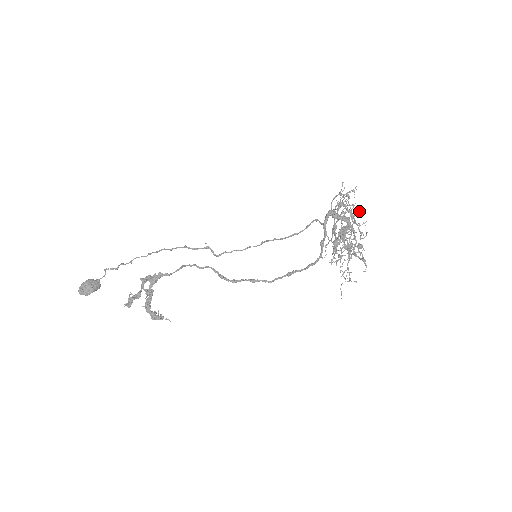
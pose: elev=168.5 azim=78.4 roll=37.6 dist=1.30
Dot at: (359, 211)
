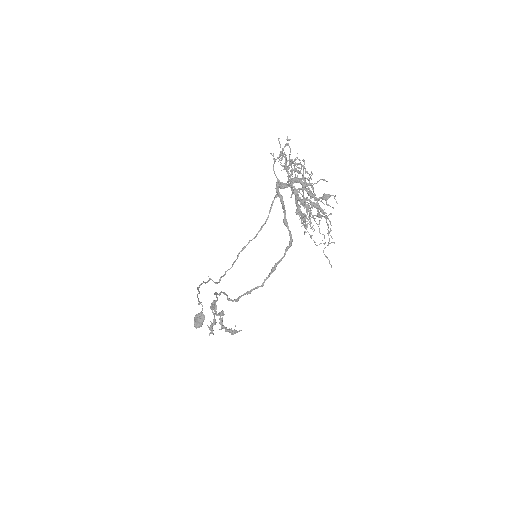
Dot at: (301, 164)
